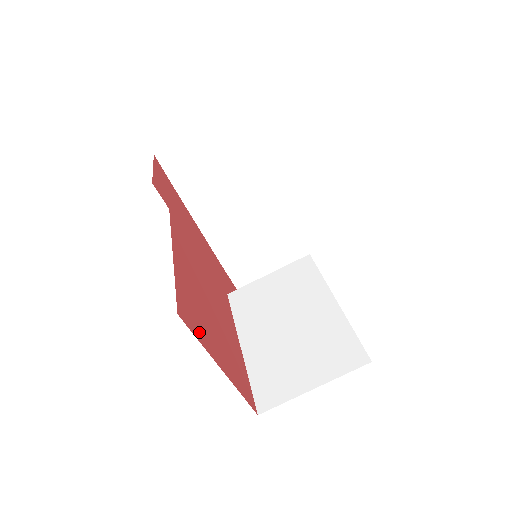
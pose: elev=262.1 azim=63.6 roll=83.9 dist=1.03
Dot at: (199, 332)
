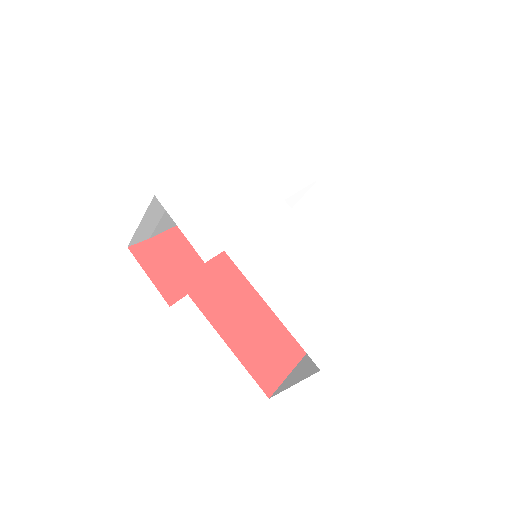
Dot at: (277, 373)
